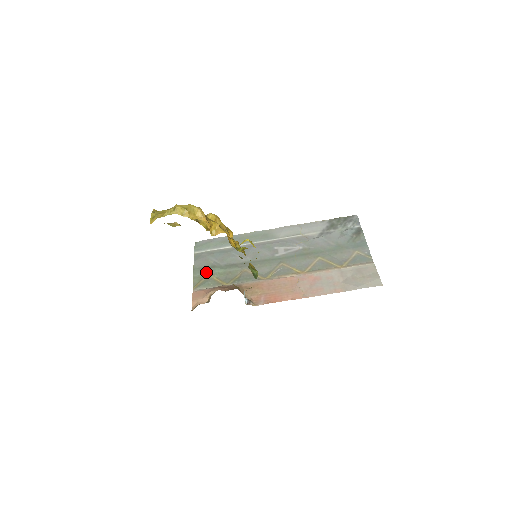
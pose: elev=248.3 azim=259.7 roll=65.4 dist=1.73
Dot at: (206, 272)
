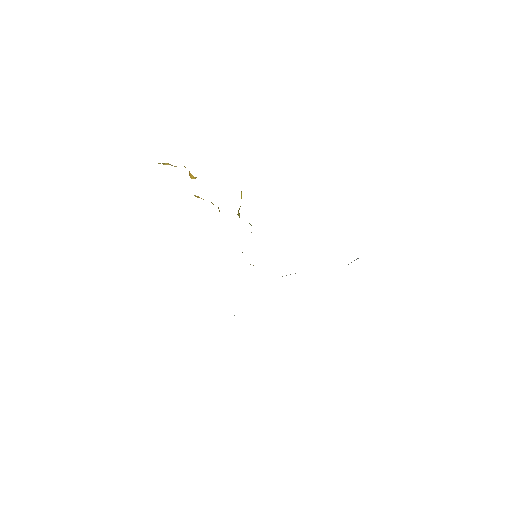
Dot at: occluded
